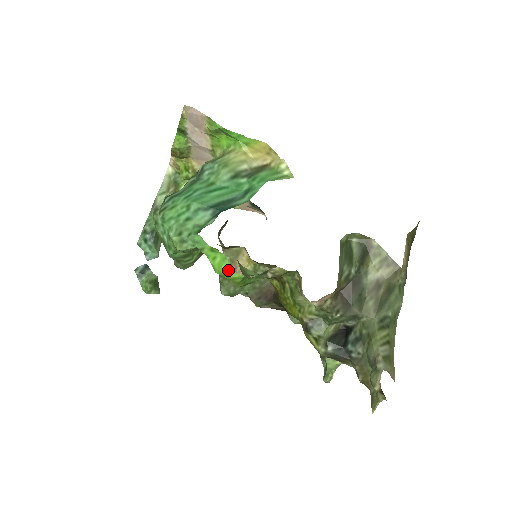
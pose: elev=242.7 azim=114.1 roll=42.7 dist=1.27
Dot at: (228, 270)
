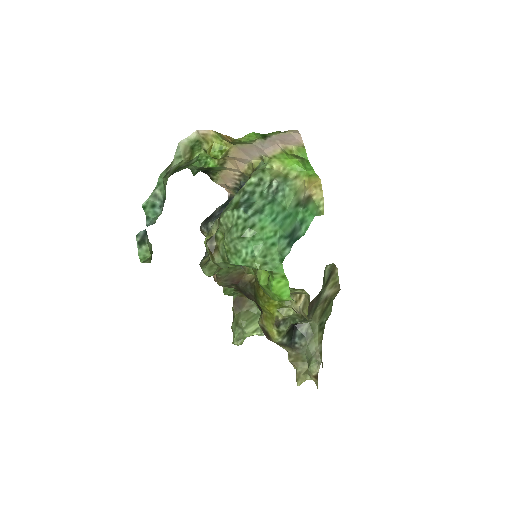
Dot at: (285, 294)
